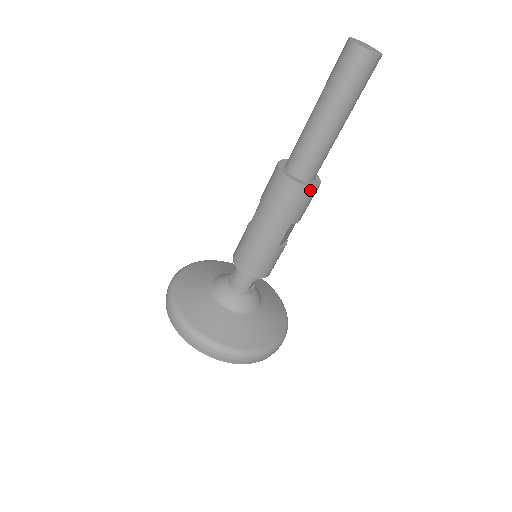
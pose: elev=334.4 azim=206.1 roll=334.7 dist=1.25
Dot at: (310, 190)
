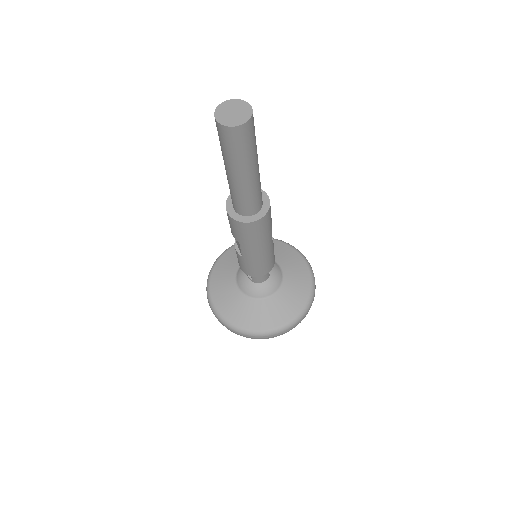
Dot at: (270, 209)
